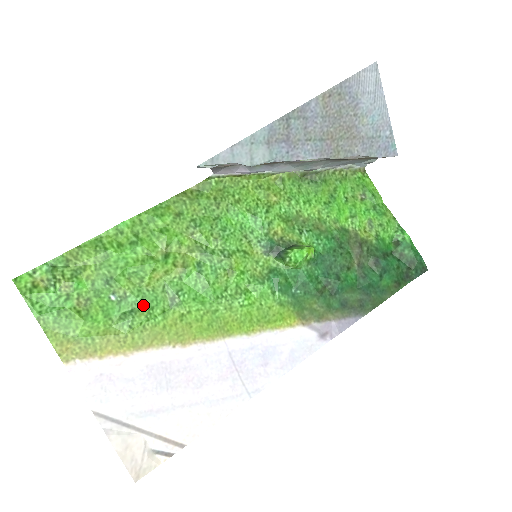
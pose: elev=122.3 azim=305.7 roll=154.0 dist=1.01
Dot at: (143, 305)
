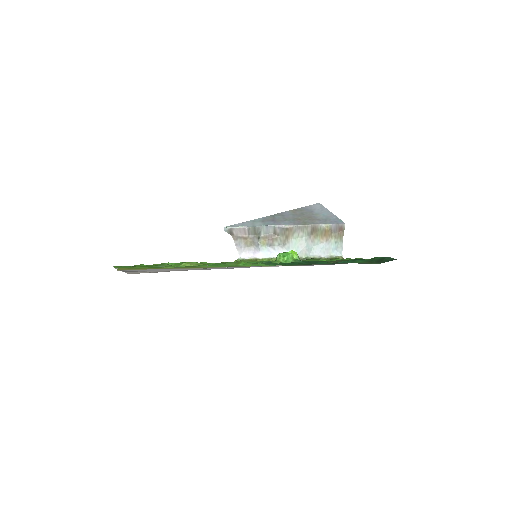
Dot at: occluded
